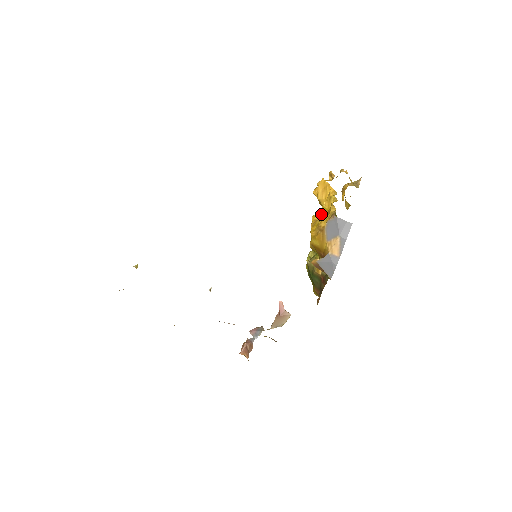
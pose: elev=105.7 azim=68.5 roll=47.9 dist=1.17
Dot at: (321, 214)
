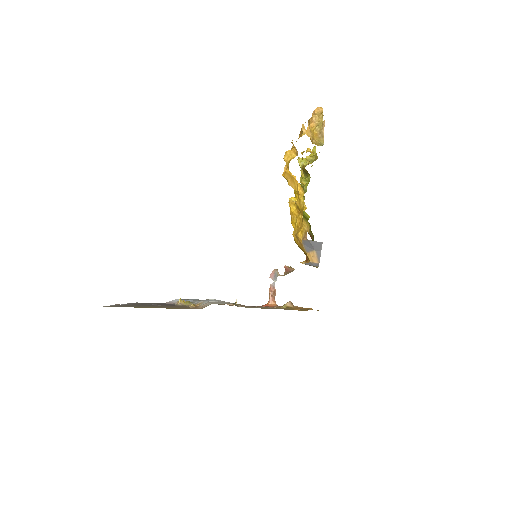
Dot at: occluded
